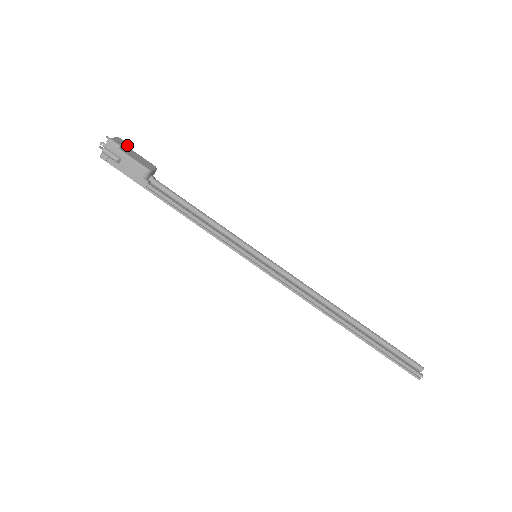
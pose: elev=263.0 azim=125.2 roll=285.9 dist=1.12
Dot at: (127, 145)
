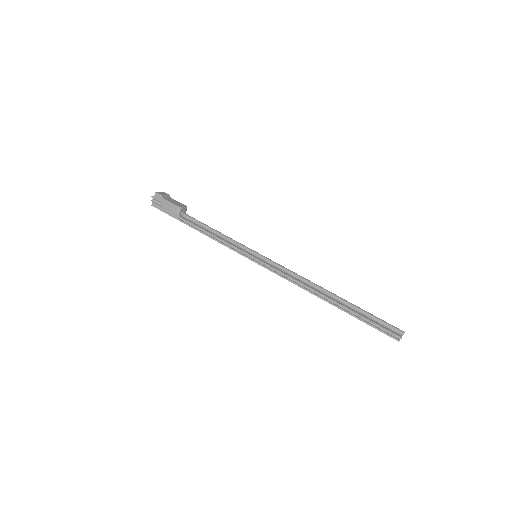
Dot at: (169, 196)
